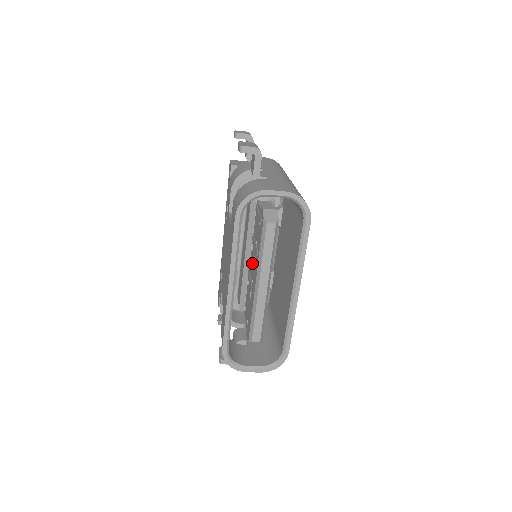
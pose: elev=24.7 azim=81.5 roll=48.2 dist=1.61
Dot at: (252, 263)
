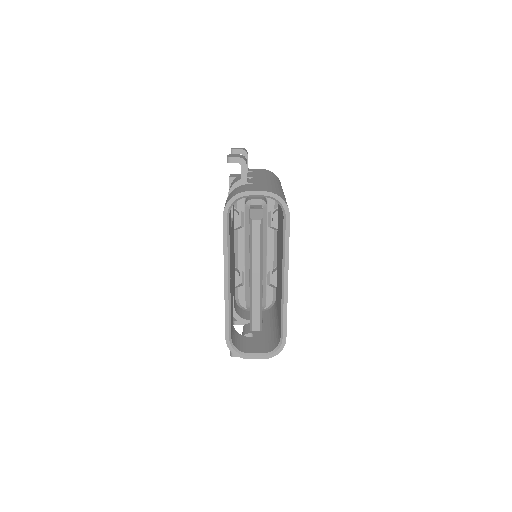
Dot at: occluded
